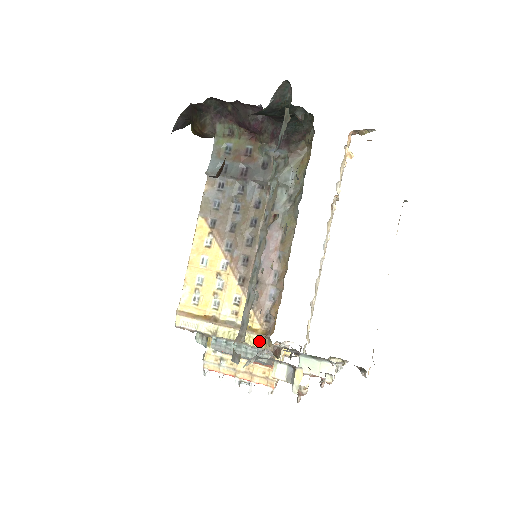
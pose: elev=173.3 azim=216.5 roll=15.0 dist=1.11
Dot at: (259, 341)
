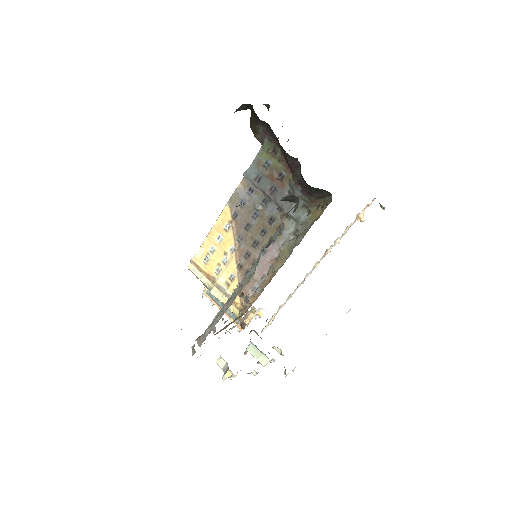
Dot at: (236, 310)
